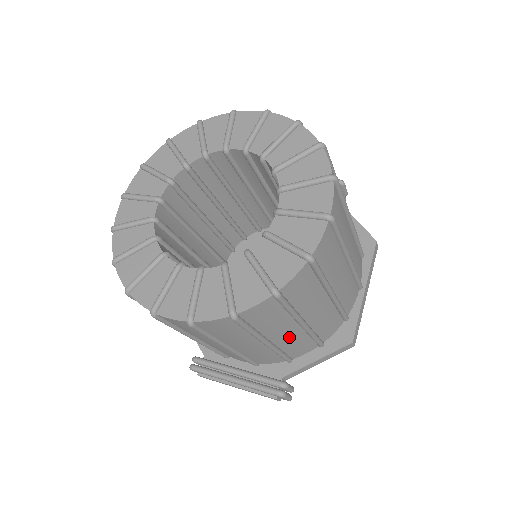
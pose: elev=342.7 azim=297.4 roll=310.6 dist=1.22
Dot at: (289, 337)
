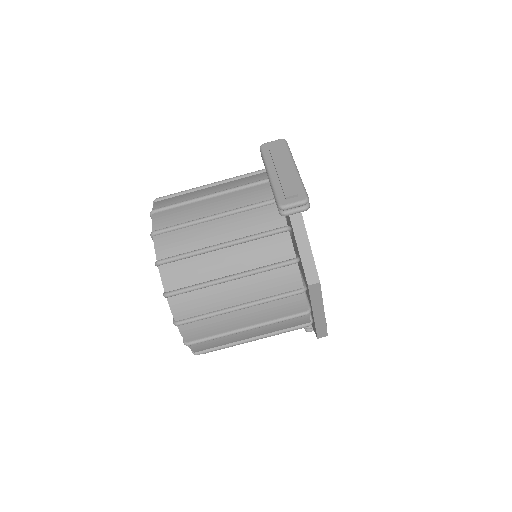
Dot at: occluded
